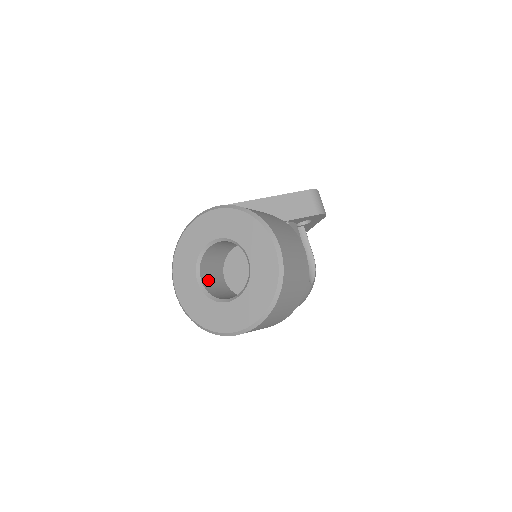
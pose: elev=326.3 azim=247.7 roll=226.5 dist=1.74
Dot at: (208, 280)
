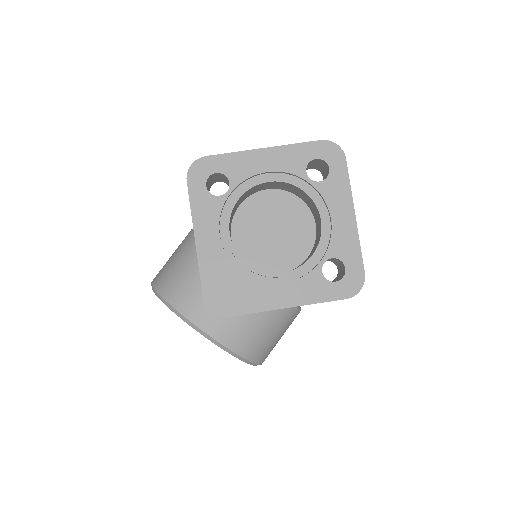
Dot at: occluded
